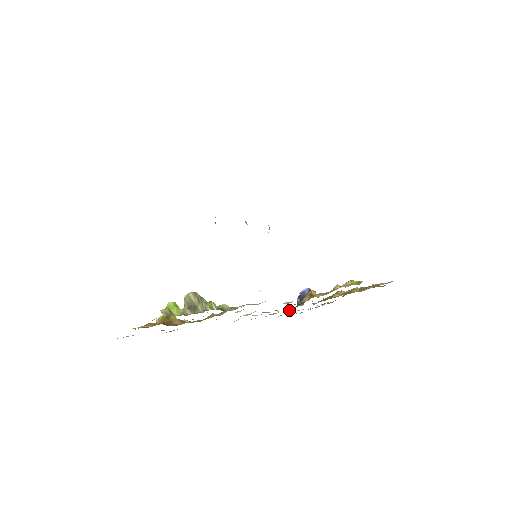
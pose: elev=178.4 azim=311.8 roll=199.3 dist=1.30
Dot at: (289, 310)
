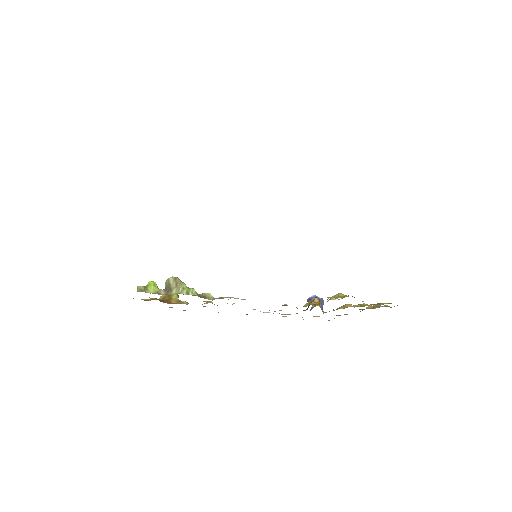
Dot at: occluded
